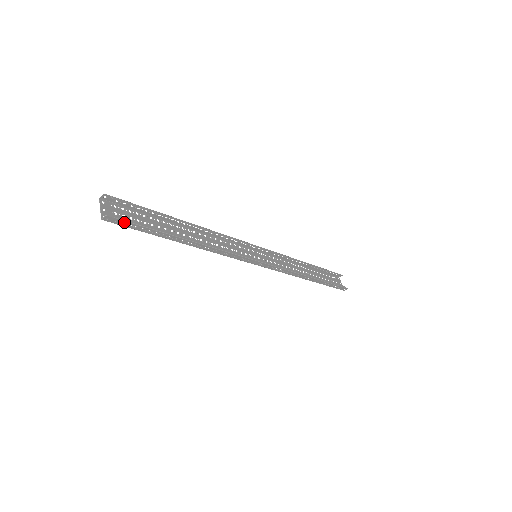
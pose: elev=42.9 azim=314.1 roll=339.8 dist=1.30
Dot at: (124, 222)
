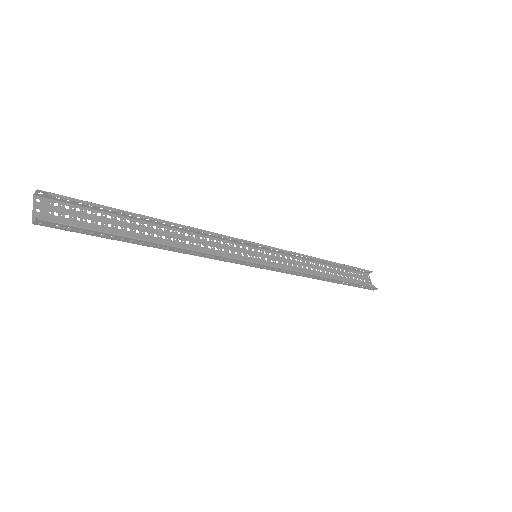
Dot at: (64, 226)
